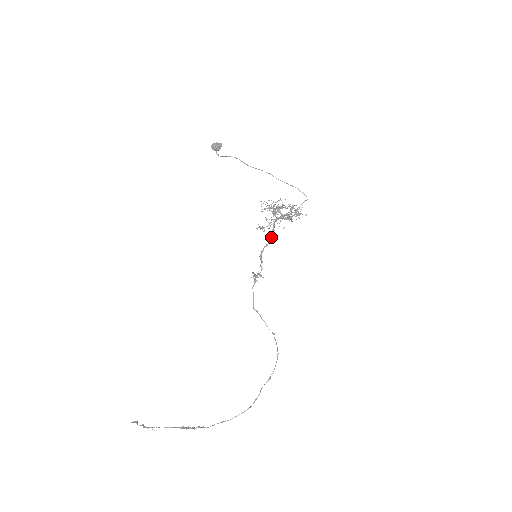
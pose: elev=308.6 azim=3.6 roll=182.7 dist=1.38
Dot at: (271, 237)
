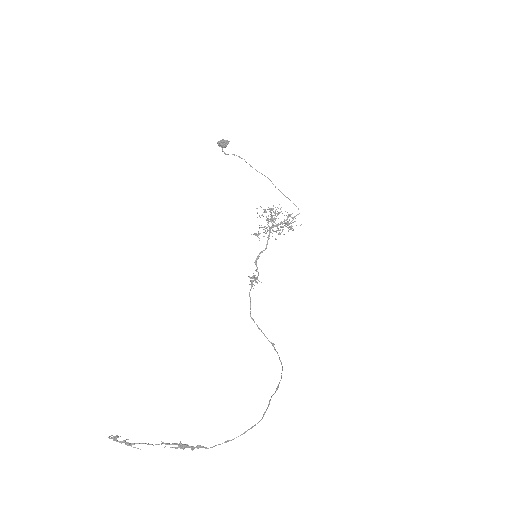
Dot at: (266, 244)
